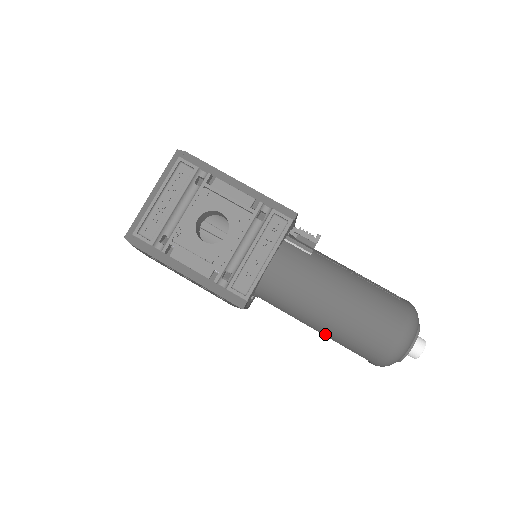
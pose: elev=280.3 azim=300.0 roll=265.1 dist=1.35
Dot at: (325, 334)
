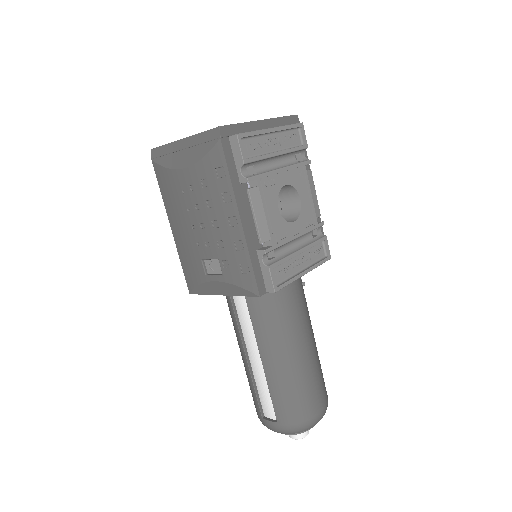
Dot at: (268, 371)
